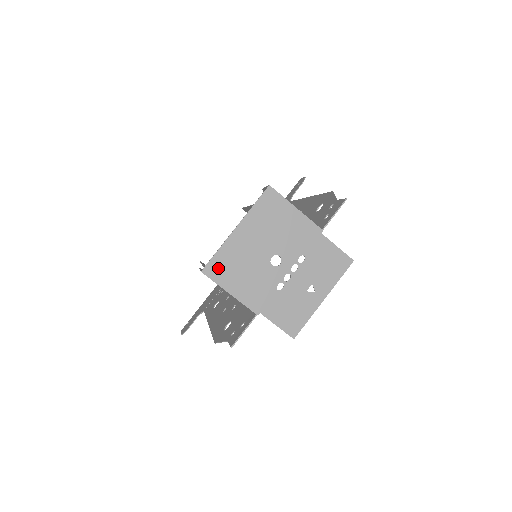
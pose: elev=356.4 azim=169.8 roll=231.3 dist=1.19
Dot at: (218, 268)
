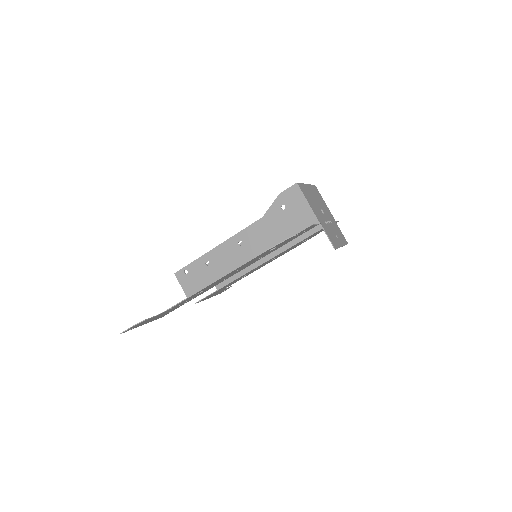
Dot at: (303, 189)
